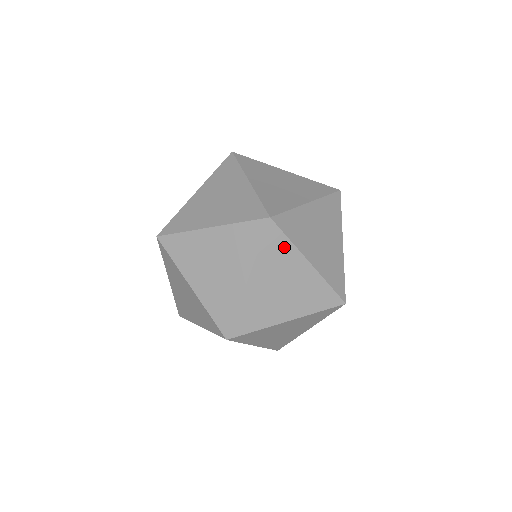
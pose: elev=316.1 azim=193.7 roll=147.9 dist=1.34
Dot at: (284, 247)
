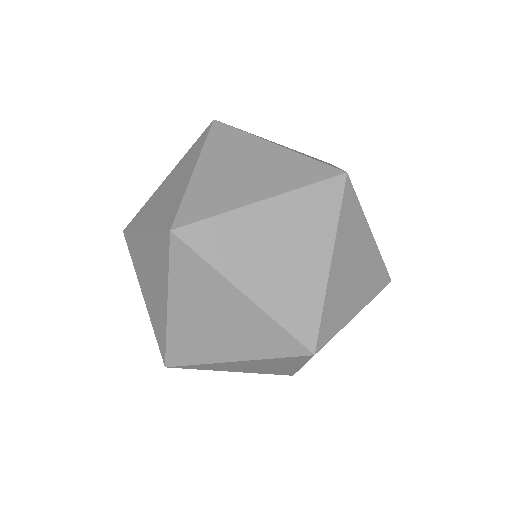
Dot at: (296, 361)
